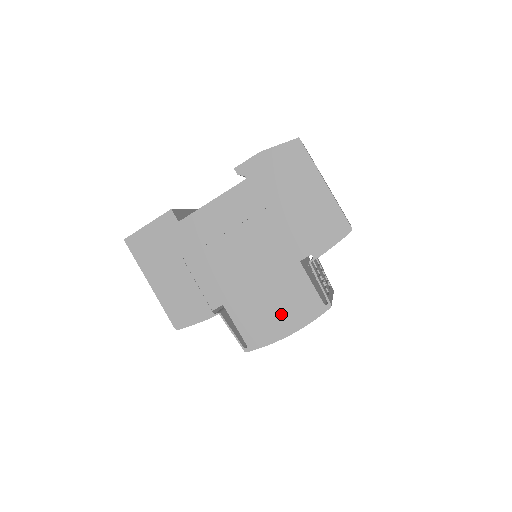
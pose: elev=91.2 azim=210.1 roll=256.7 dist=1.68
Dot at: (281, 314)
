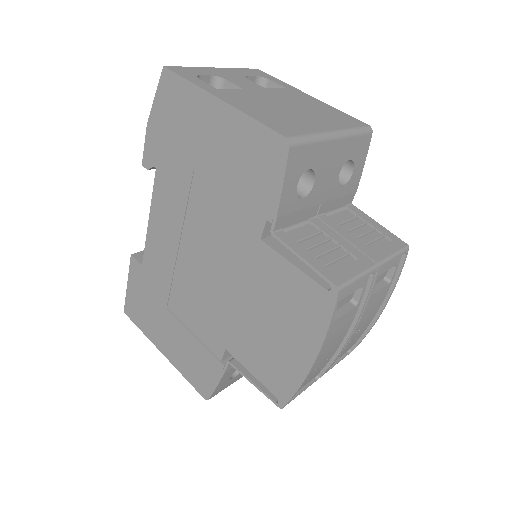
Dot at: (286, 333)
